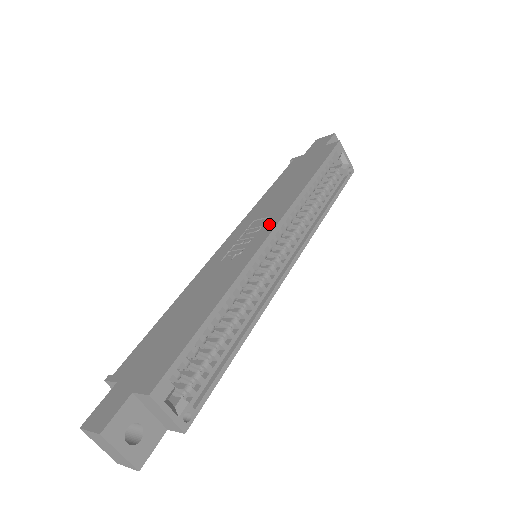
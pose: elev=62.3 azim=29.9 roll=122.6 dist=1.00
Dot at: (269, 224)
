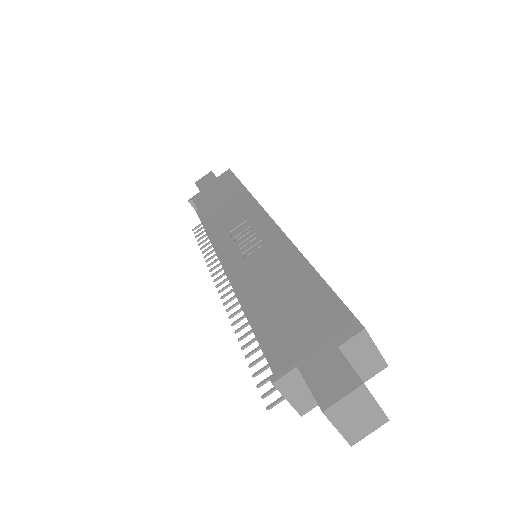
Dot at: (258, 220)
